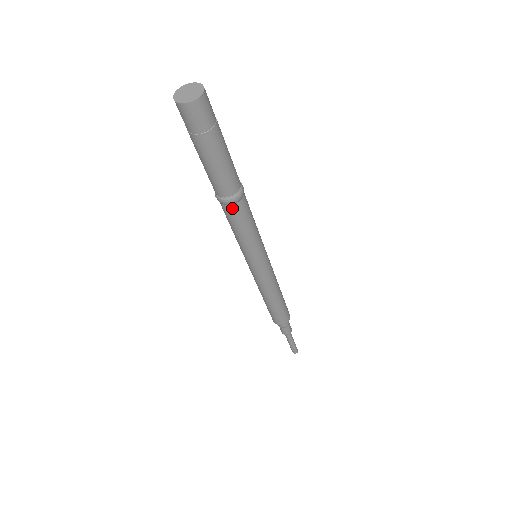
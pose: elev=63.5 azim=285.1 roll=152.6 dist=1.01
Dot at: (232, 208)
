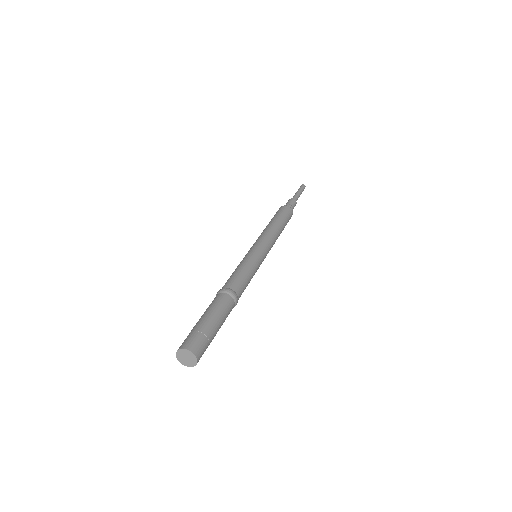
Dot at: occluded
